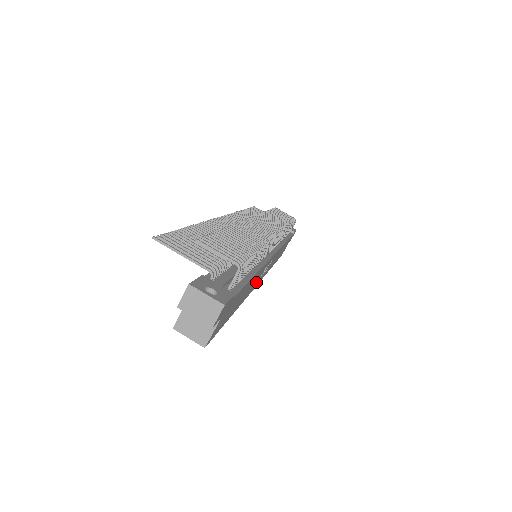
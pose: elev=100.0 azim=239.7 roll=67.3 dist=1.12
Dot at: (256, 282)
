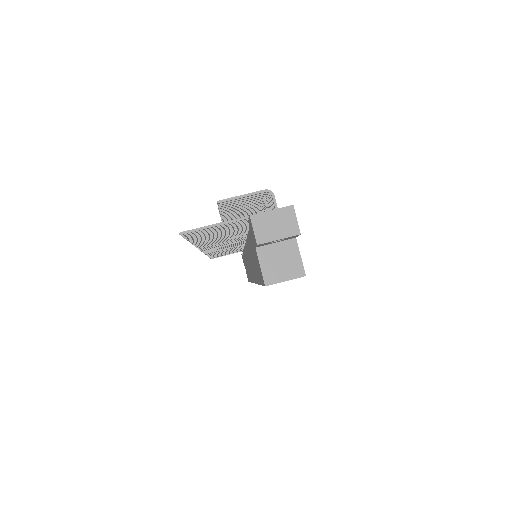
Dot at: occluded
